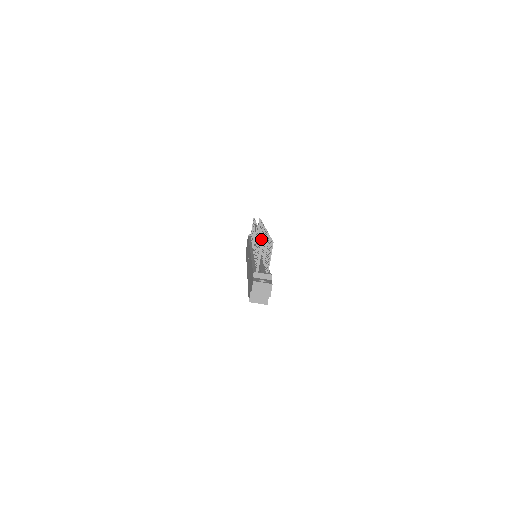
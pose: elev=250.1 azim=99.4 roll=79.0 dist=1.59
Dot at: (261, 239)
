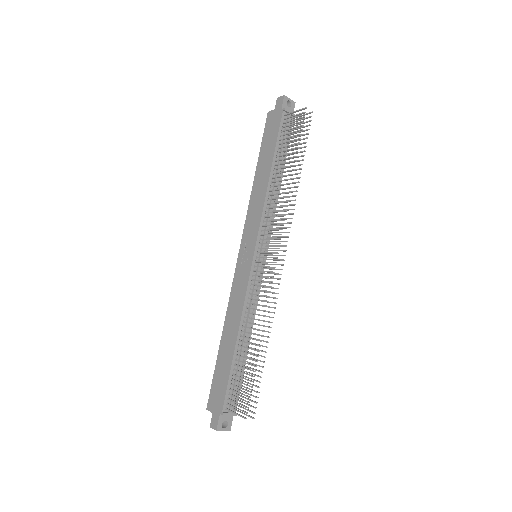
Dot at: occluded
